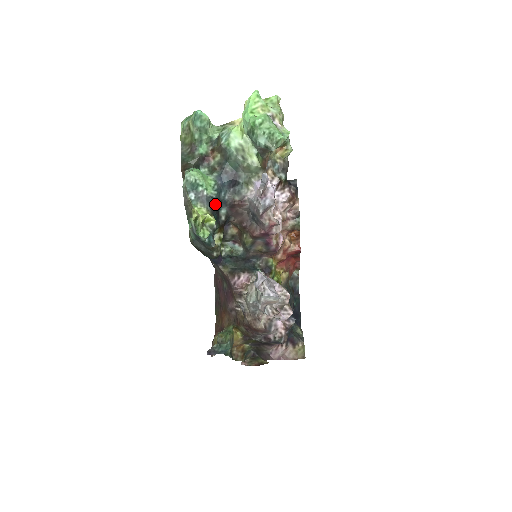
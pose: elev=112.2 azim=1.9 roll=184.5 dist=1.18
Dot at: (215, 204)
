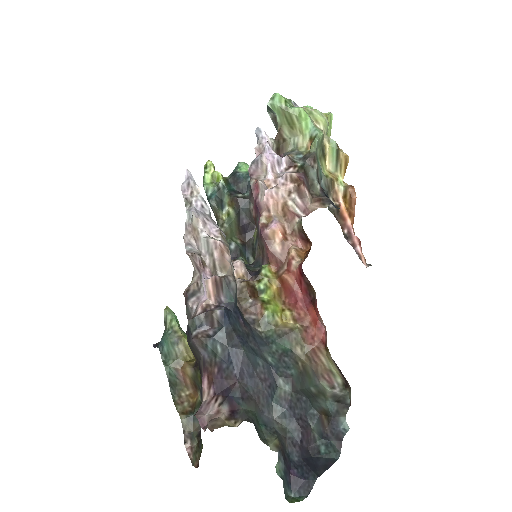
Dot at: (238, 180)
